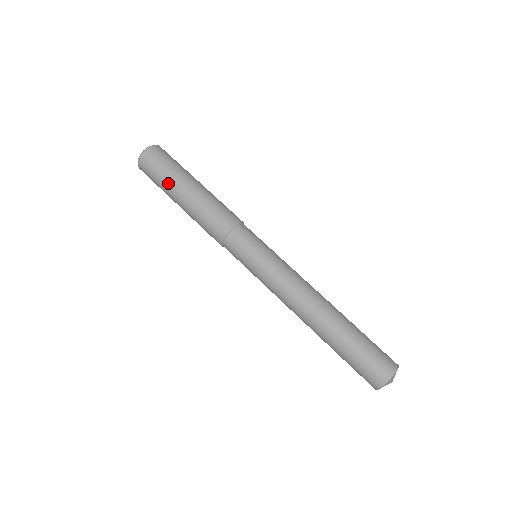
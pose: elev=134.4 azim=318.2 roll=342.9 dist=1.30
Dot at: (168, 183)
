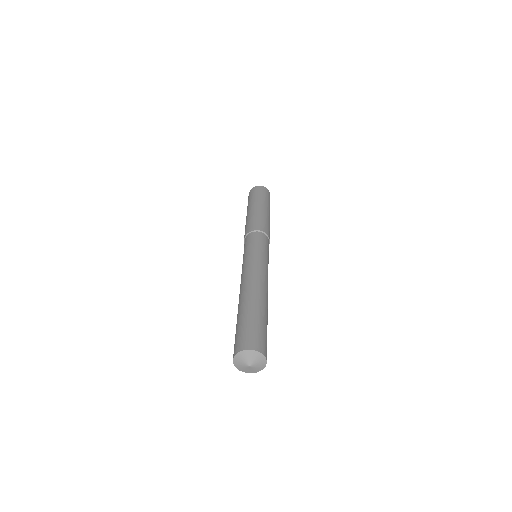
Dot at: (249, 204)
